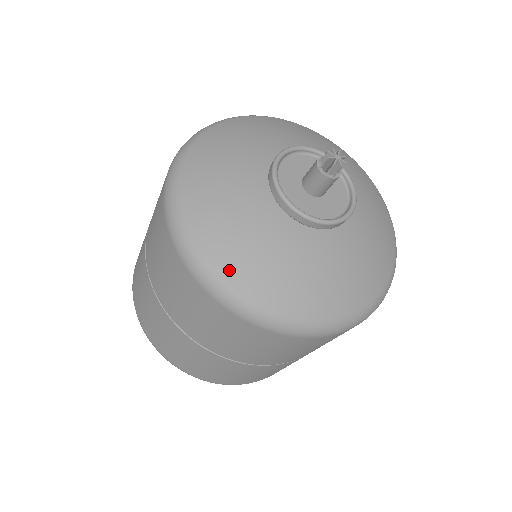
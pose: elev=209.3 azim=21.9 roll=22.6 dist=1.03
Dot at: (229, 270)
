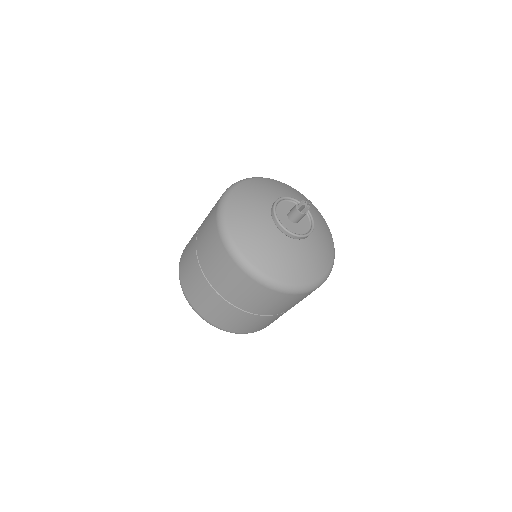
Dot at: (256, 261)
